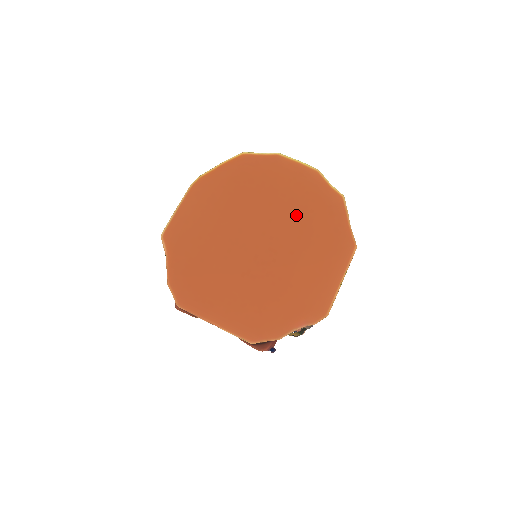
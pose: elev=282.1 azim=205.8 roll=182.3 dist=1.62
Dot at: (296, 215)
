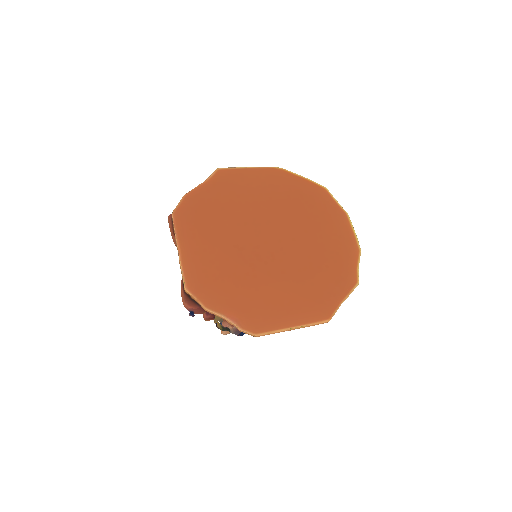
Dot at: (314, 256)
